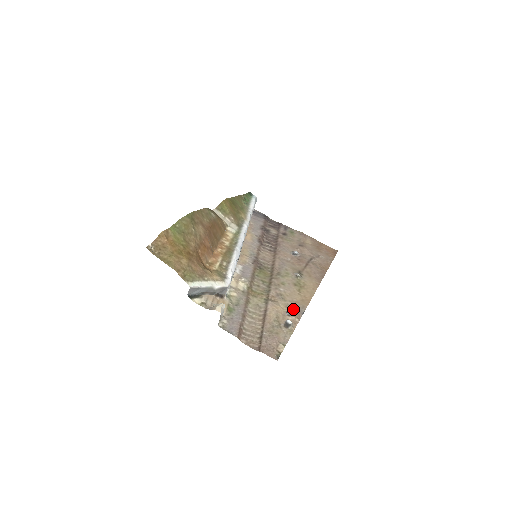
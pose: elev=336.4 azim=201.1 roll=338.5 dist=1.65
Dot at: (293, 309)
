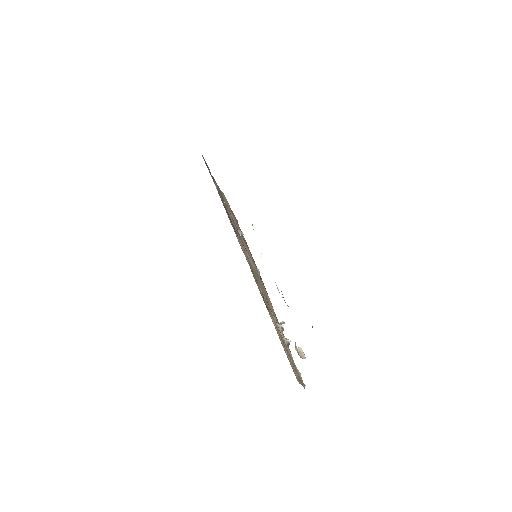
Dot at: occluded
